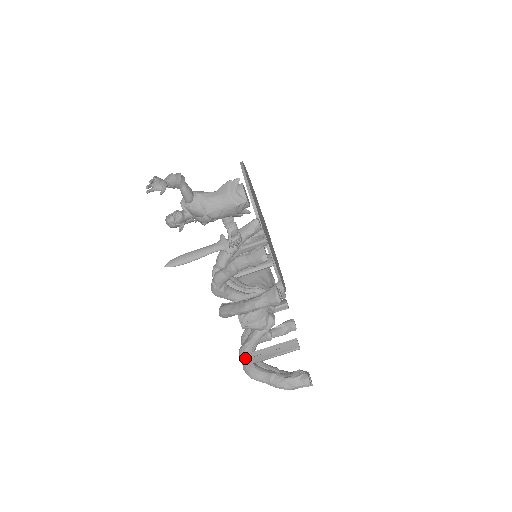
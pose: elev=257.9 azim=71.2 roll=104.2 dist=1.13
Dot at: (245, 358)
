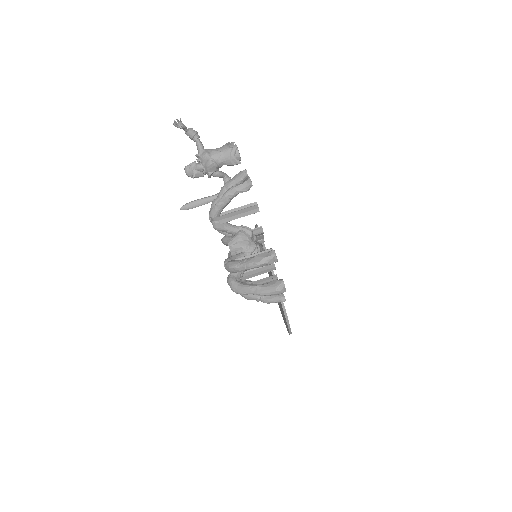
Dot at: (228, 261)
